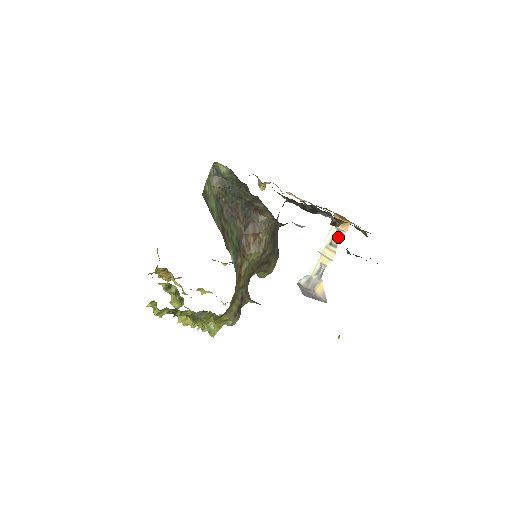
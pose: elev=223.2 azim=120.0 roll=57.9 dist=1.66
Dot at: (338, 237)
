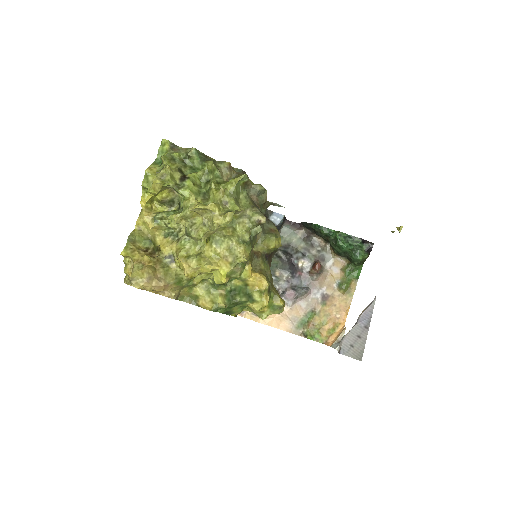
Dot at: occluded
